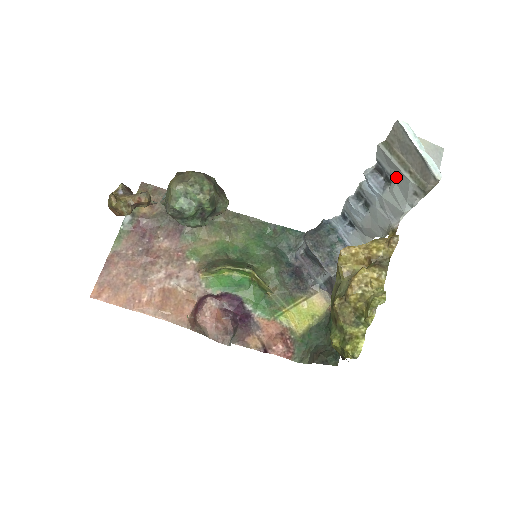
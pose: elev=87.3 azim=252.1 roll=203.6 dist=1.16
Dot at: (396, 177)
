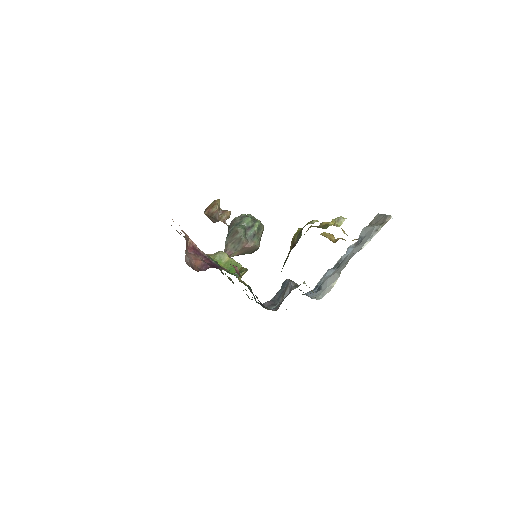
Dot at: (368, 234)
